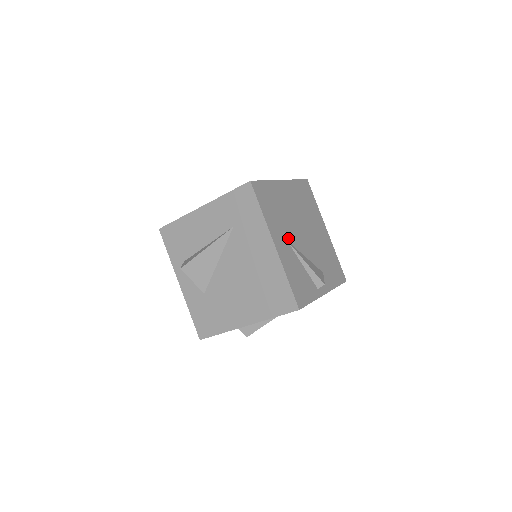
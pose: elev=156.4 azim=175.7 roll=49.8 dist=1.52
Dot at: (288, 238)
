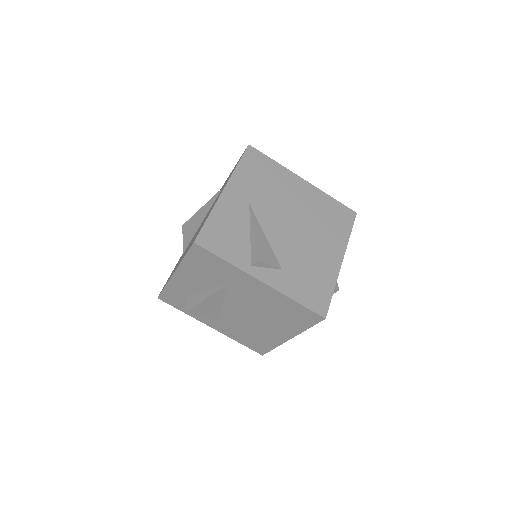
Dot at: (254, 204)
